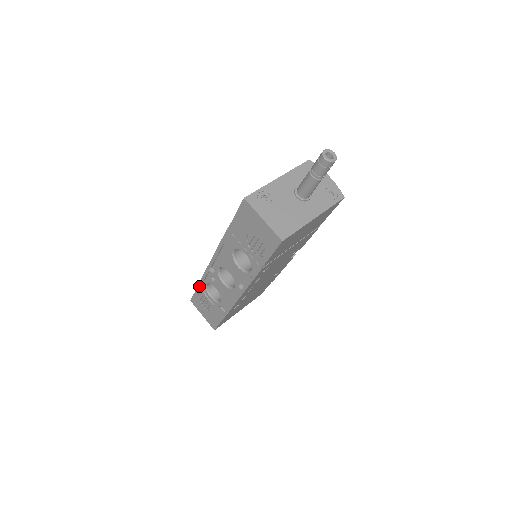
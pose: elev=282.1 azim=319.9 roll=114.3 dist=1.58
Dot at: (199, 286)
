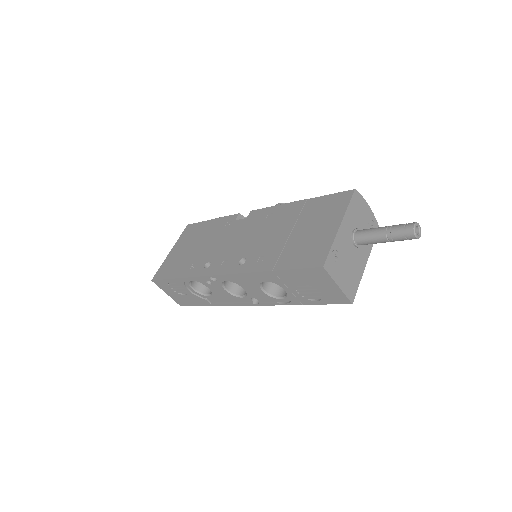
Dot at: (179, 280)
